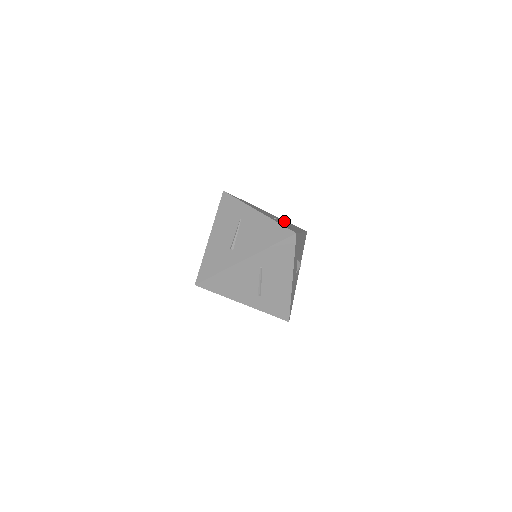
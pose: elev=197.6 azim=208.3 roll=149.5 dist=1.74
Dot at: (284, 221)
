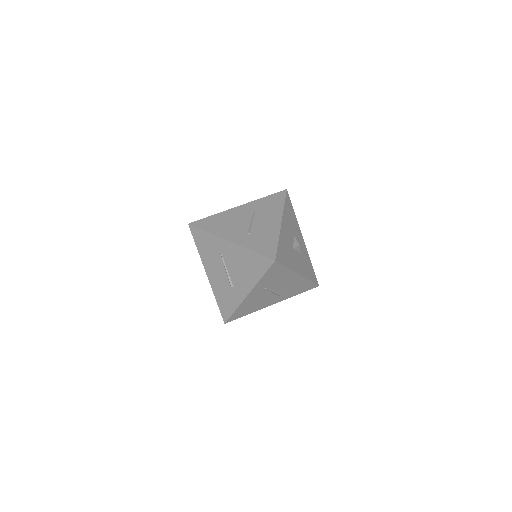
Dot at: (259, 208)
